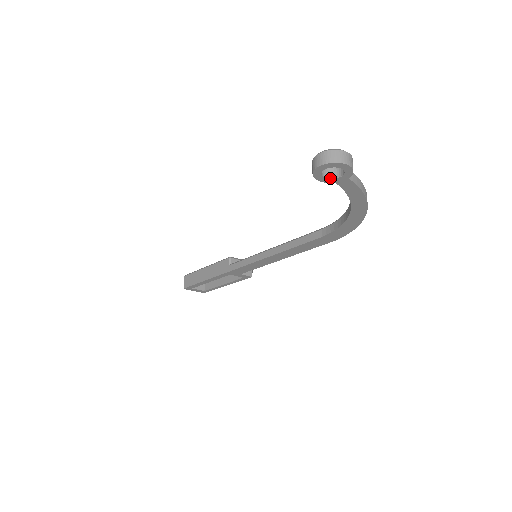
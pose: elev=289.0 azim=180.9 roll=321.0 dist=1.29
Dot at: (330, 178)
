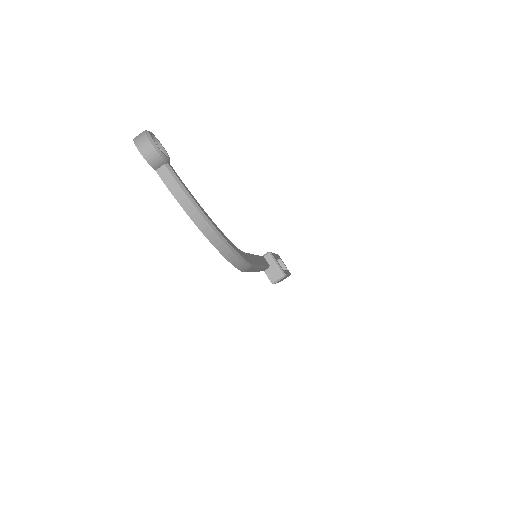
Dot at: occluded
